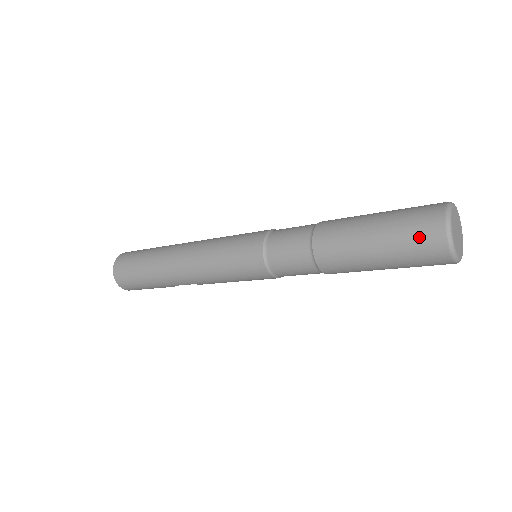
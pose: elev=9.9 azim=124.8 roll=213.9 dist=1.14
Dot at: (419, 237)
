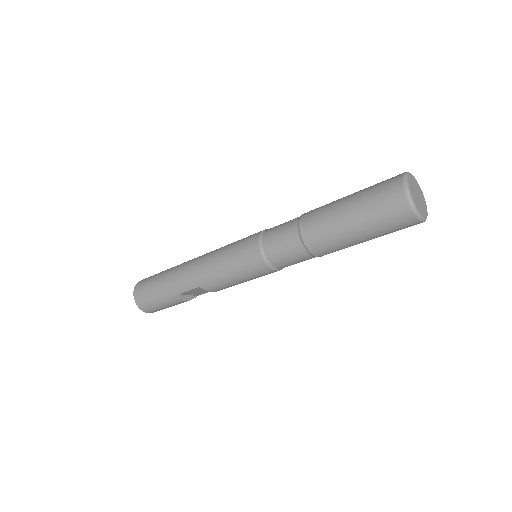
Dot at: (382, 190)
